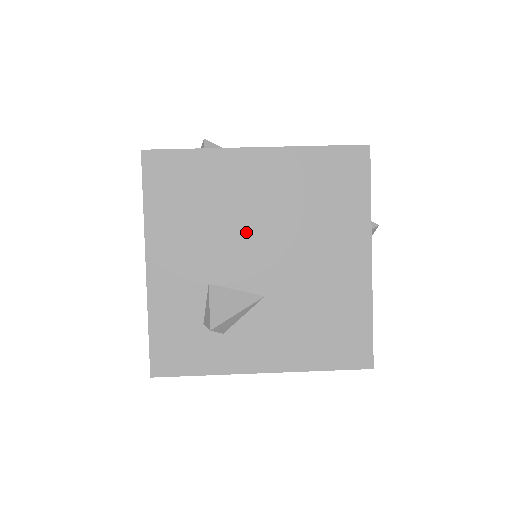
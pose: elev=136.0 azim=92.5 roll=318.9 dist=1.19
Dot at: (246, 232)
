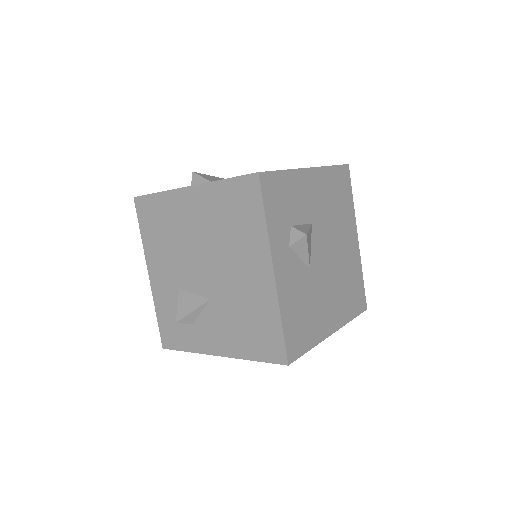
Dot at: (193, 251)
